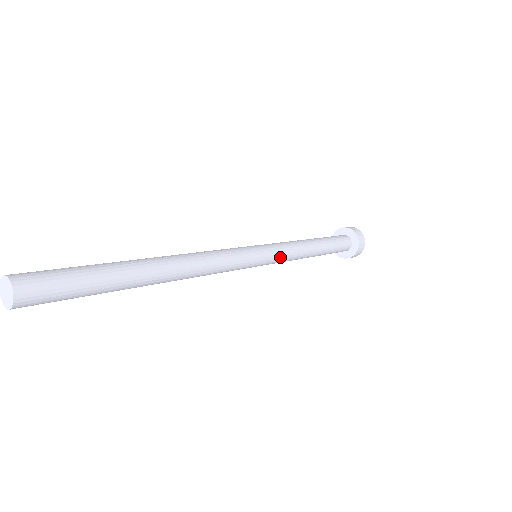
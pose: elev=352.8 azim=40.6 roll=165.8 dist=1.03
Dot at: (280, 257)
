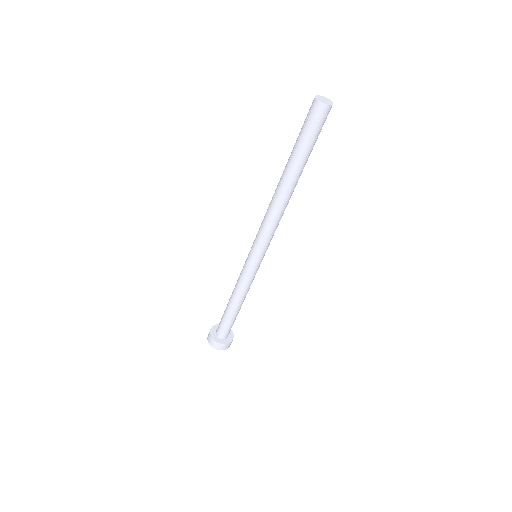
Dot at: occluded
